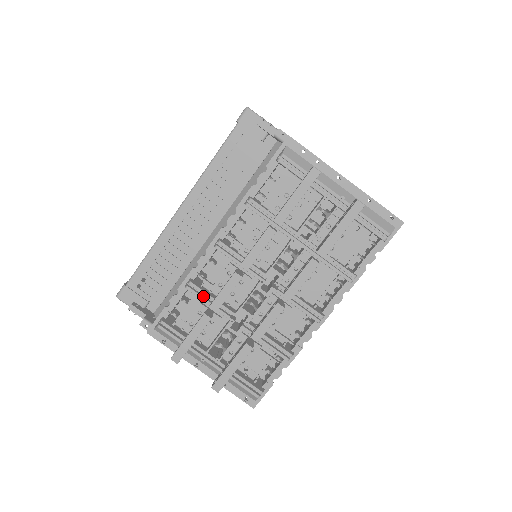
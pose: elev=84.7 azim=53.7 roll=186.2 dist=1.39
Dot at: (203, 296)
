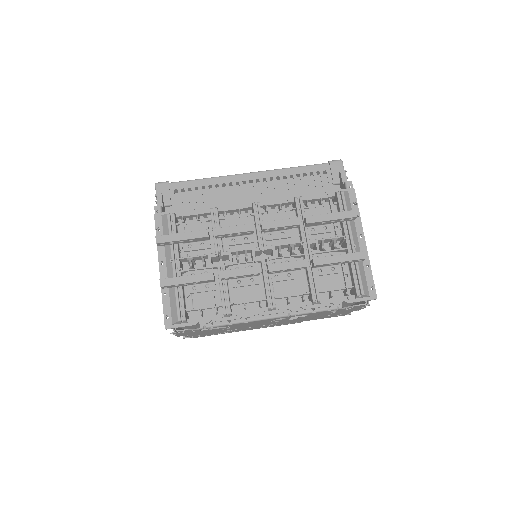
Dot at: (215, 223)
